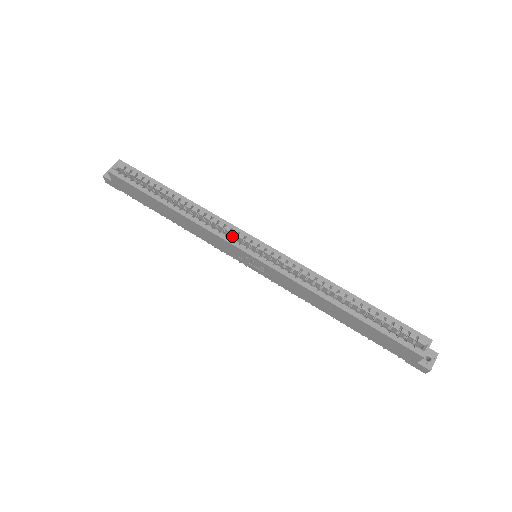
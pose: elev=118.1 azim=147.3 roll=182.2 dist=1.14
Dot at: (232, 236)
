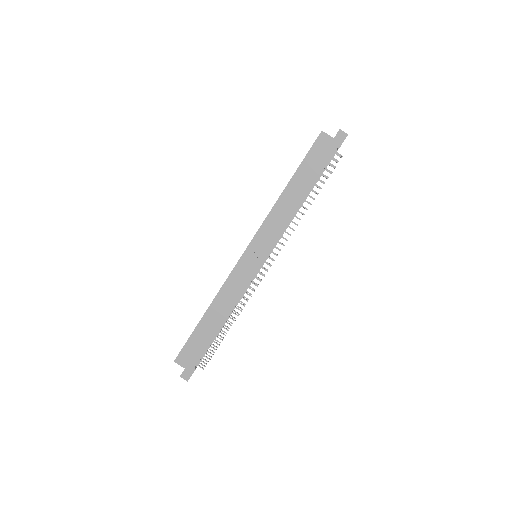
Dot at: occluded
